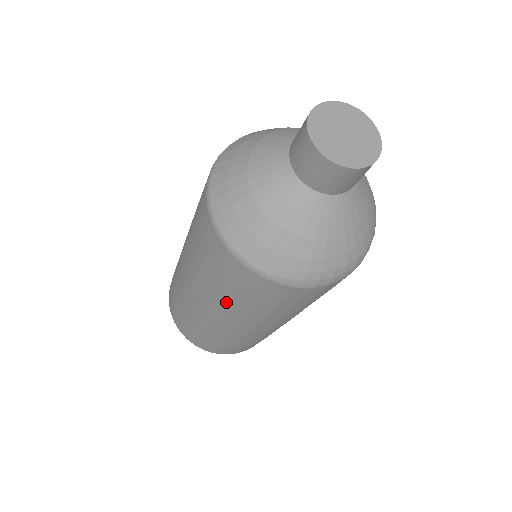
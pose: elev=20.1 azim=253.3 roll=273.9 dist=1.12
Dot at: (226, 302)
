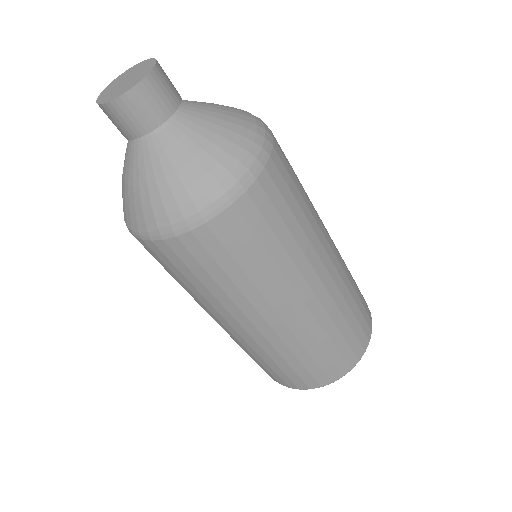
Dot at: occluded
